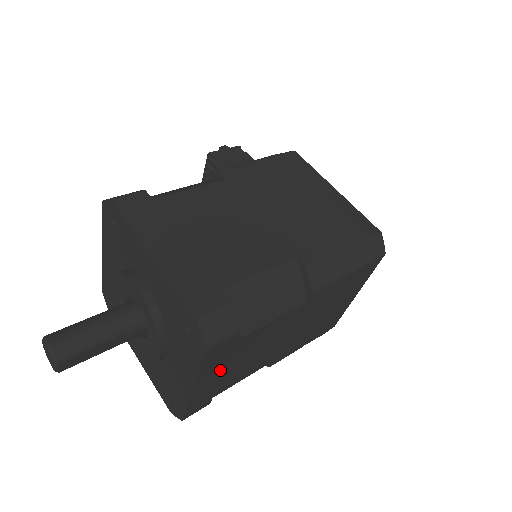
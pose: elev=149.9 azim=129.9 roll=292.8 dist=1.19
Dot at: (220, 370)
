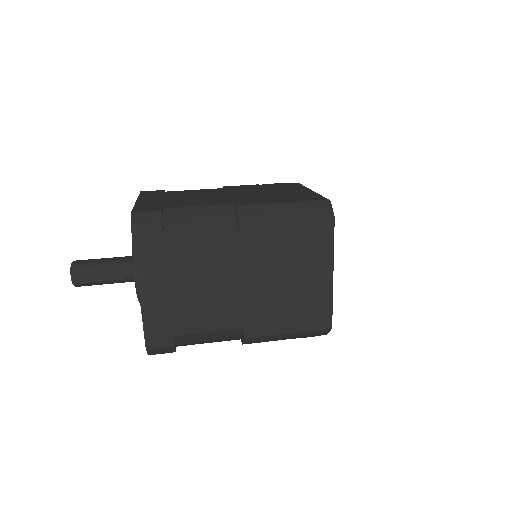
Dot at: (163, 283)
